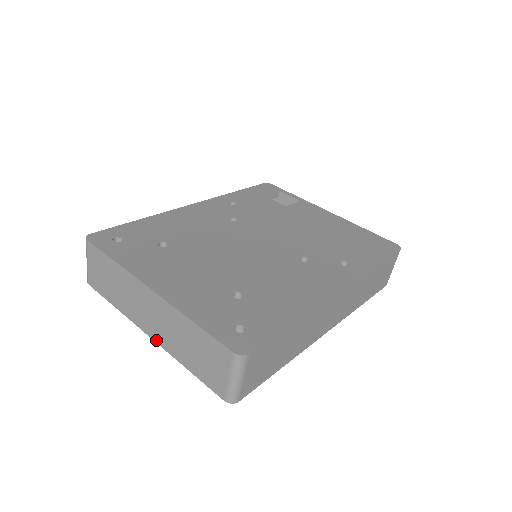
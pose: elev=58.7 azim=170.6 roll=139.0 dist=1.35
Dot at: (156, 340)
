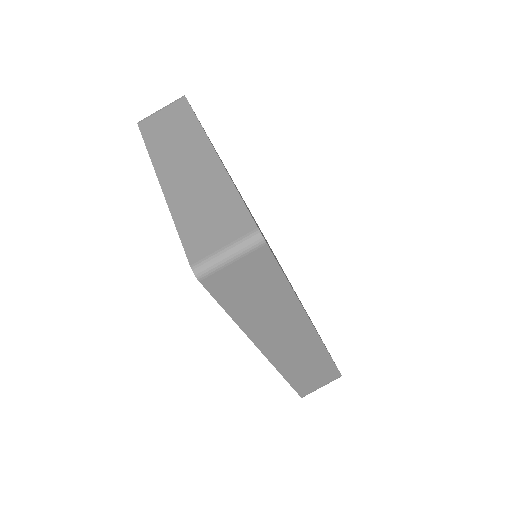
Dot at: (165, 189)
